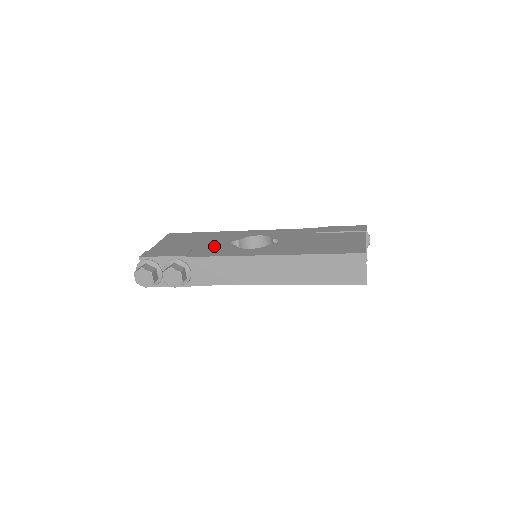
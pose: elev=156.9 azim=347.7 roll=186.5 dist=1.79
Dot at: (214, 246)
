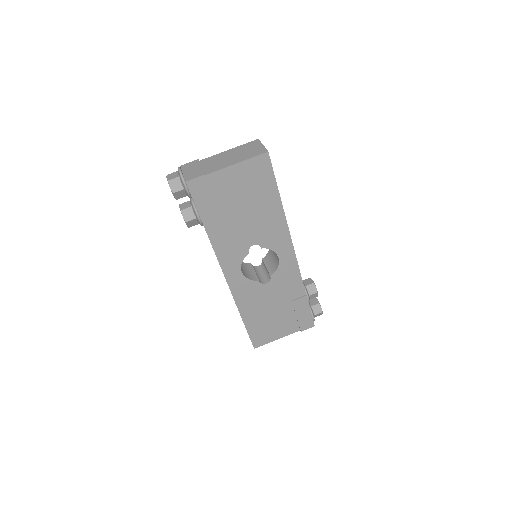
Dot at: (240, 237)
